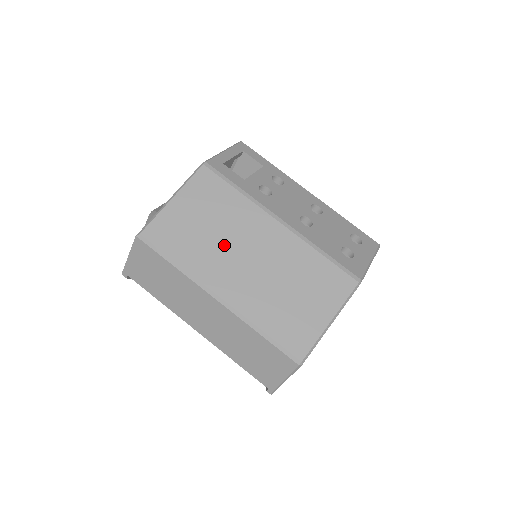
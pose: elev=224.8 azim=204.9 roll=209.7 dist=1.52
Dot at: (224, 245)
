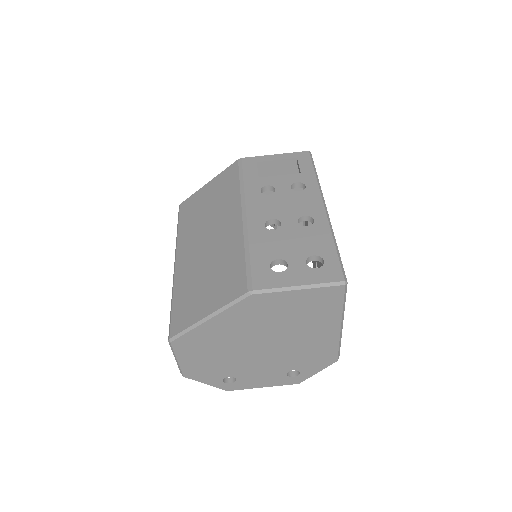
Dot at: (204, 224)
